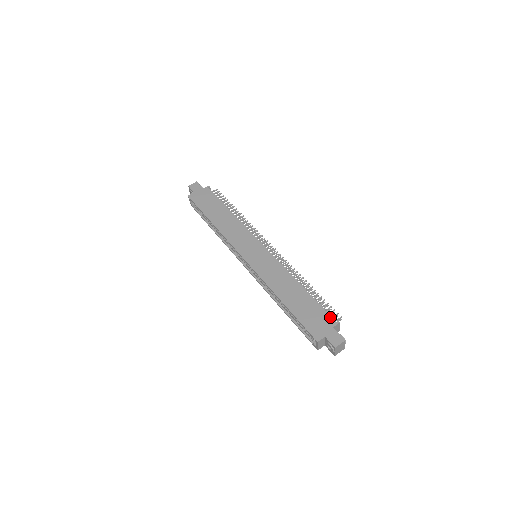
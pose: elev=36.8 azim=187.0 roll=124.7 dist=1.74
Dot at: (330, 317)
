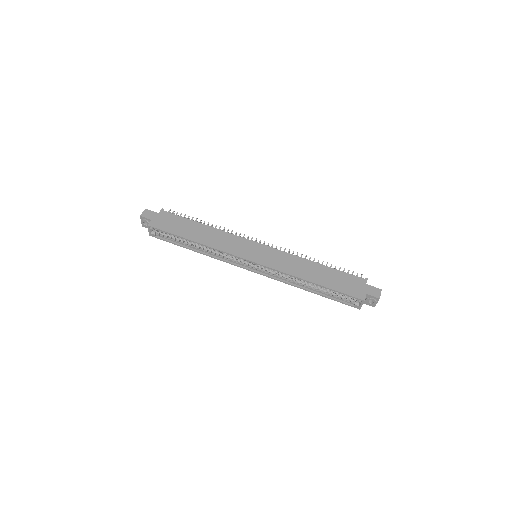
Dot at: (358, 277)
